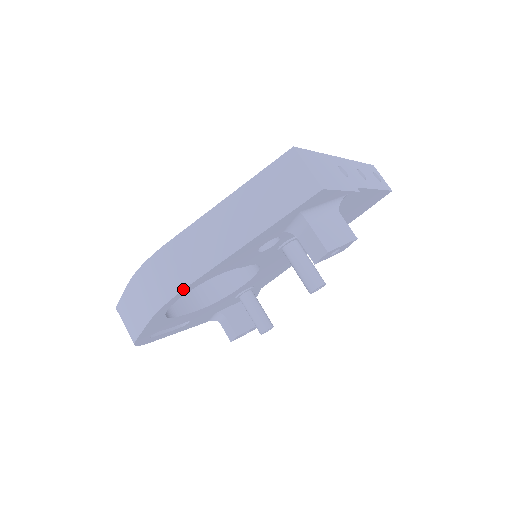
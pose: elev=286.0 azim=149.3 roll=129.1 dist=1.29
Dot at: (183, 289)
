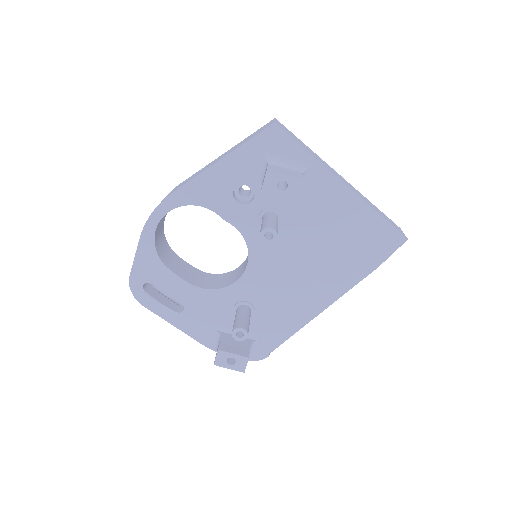
Dot at: (166, 197)
